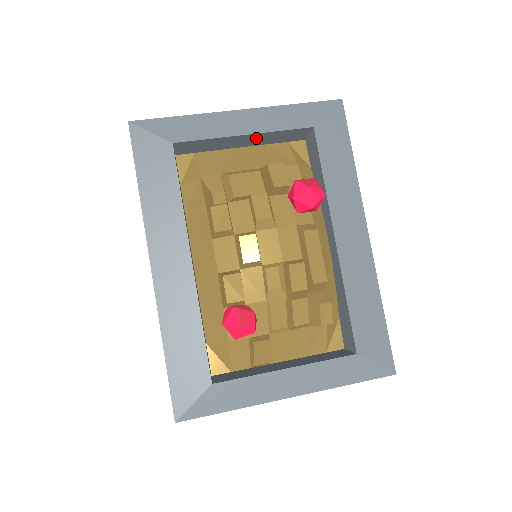
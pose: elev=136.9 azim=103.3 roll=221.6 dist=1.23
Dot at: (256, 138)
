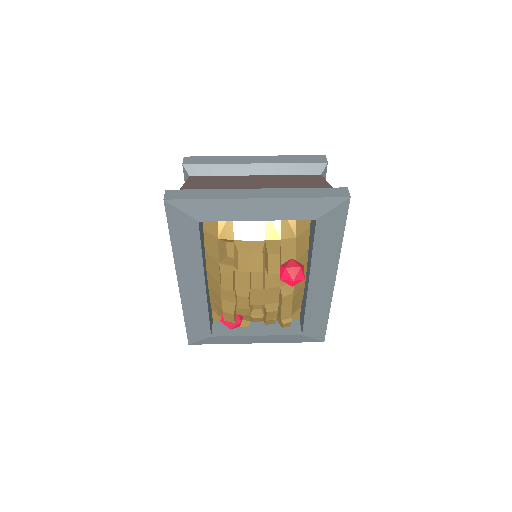
Dot at: occluded
